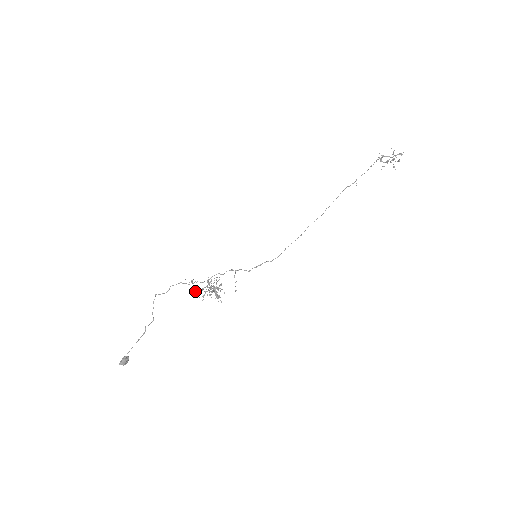
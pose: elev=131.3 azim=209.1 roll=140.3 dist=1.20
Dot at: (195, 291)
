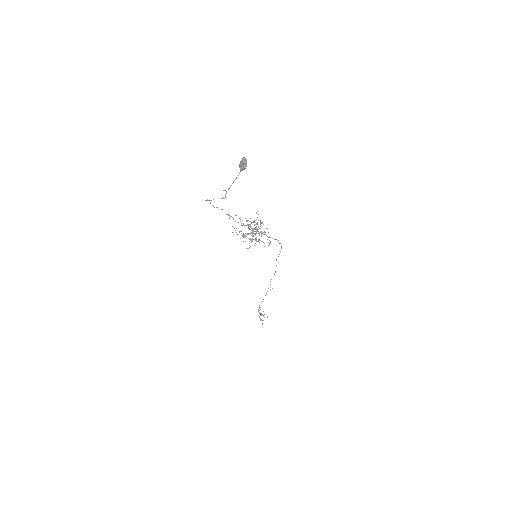
Dot at: occluded
